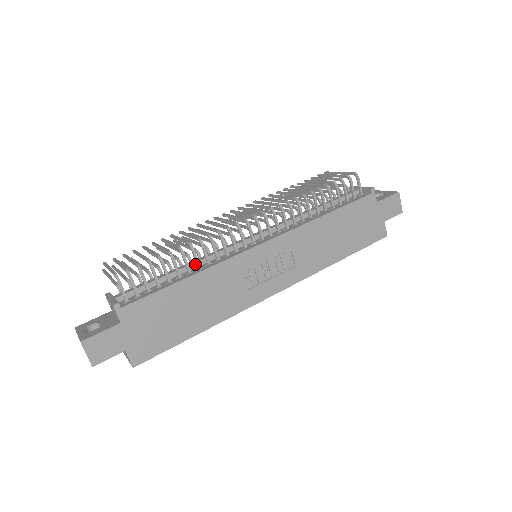
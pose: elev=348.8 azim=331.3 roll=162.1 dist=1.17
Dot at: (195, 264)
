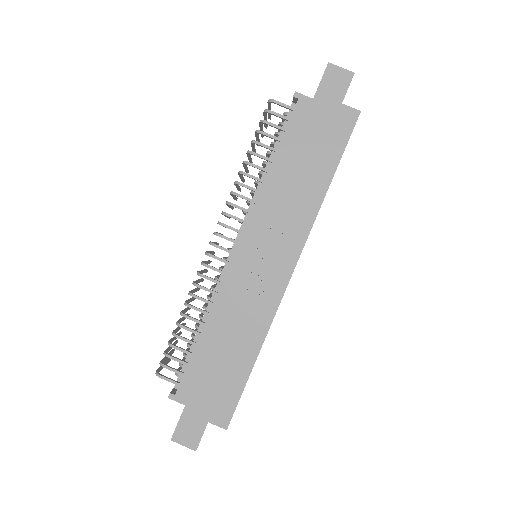
Dot at: occluded
